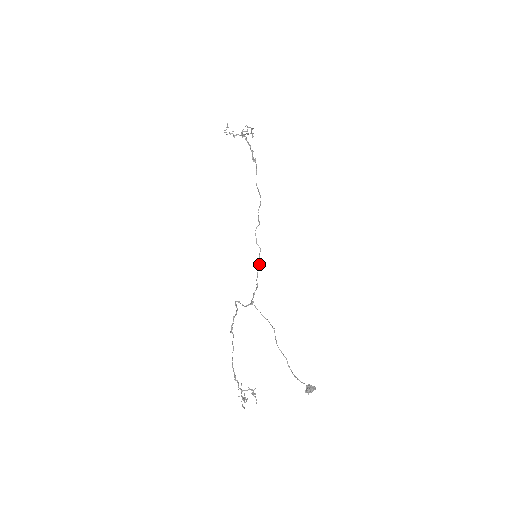
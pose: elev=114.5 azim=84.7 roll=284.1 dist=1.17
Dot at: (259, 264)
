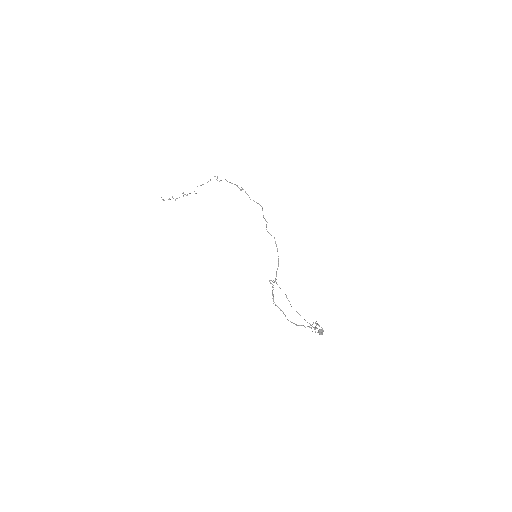
Dot at: (277, 248)
